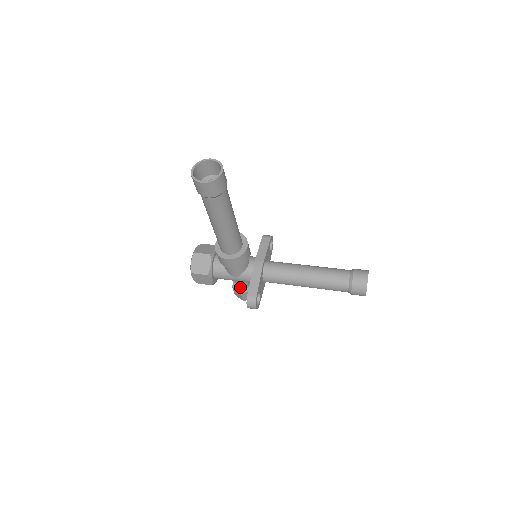
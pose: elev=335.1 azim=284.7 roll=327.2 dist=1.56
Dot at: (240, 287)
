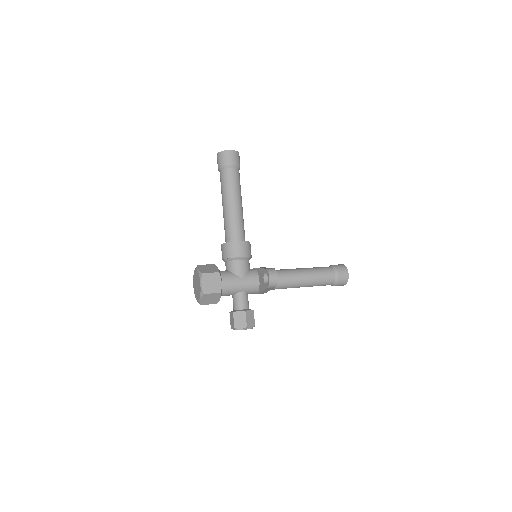
Dot at: (242, 306)
